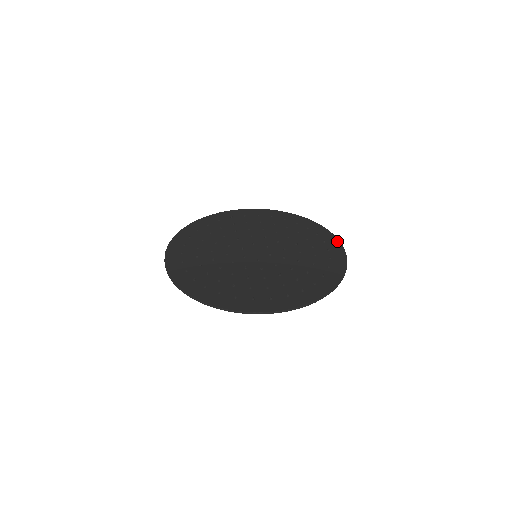
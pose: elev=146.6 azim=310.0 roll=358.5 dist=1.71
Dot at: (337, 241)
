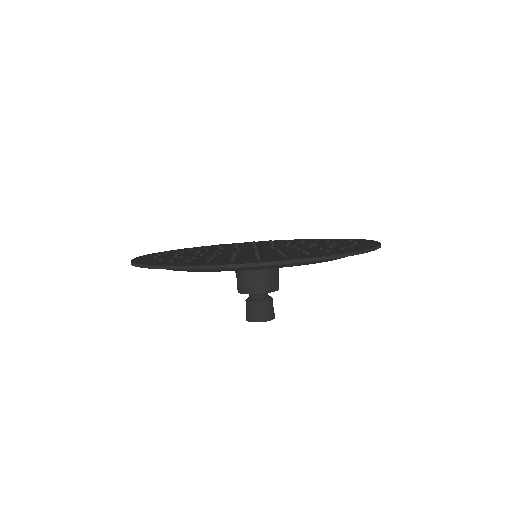
Dot at: (294, 239)
